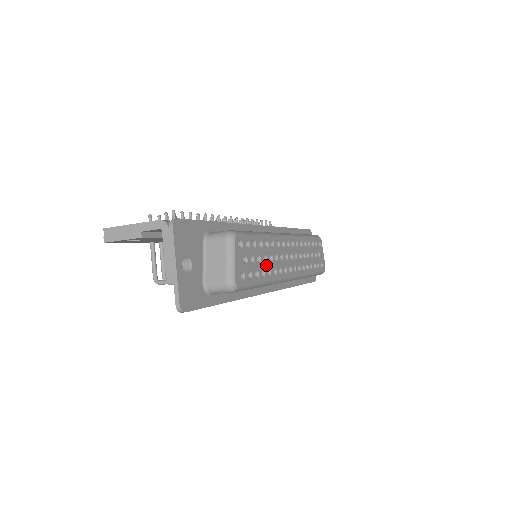
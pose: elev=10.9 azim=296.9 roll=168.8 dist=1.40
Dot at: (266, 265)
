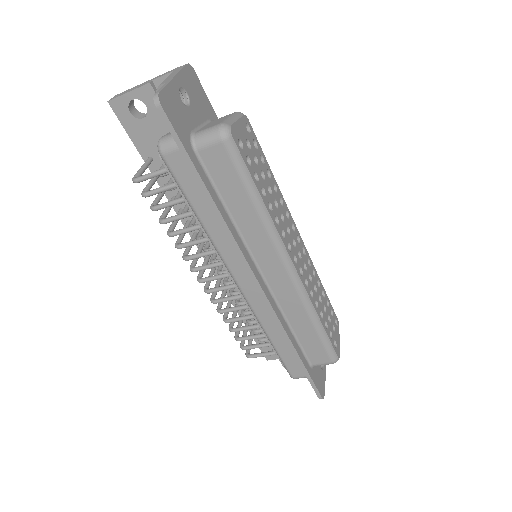
Dot at: (269, 195)
